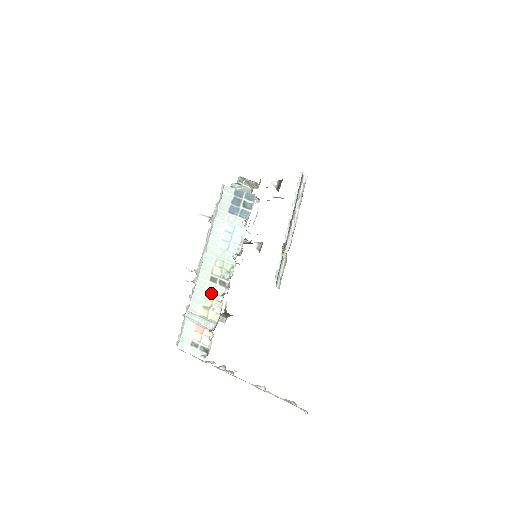
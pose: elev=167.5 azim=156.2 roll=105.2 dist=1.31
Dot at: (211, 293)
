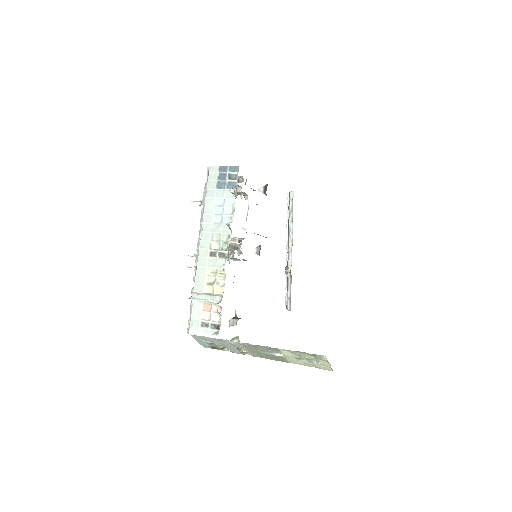
Dot at: (213, 268)
